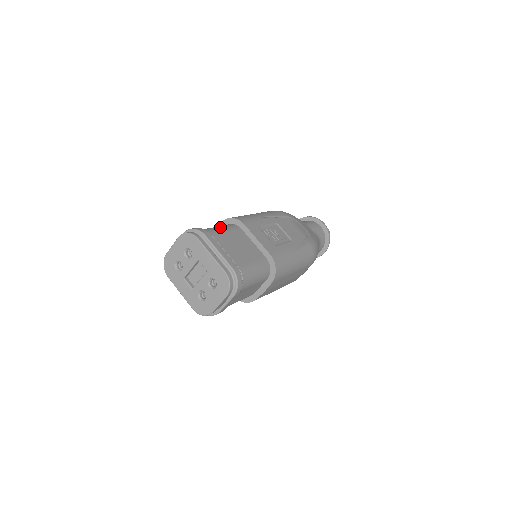
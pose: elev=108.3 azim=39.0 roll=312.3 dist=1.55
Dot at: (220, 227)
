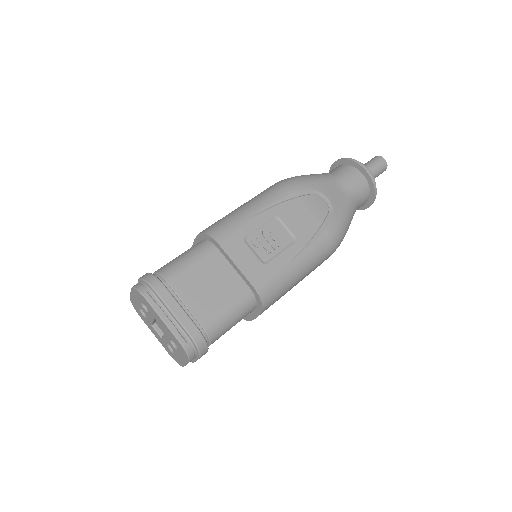
Dot at: (186, 258)
